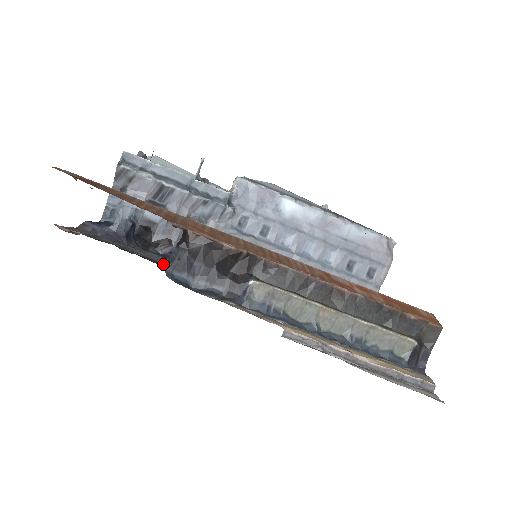
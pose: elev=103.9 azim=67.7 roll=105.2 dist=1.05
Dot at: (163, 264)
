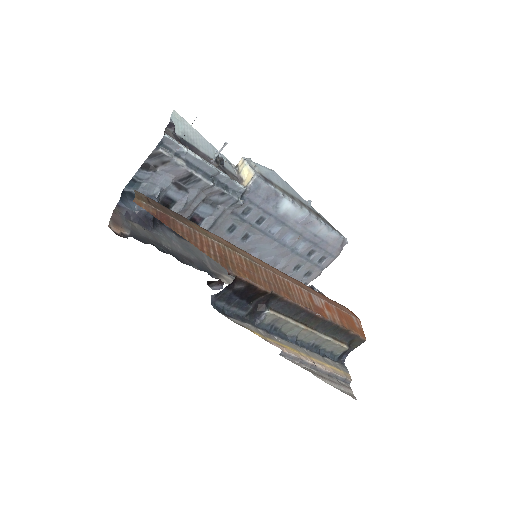
Dot at: (211, 297)
